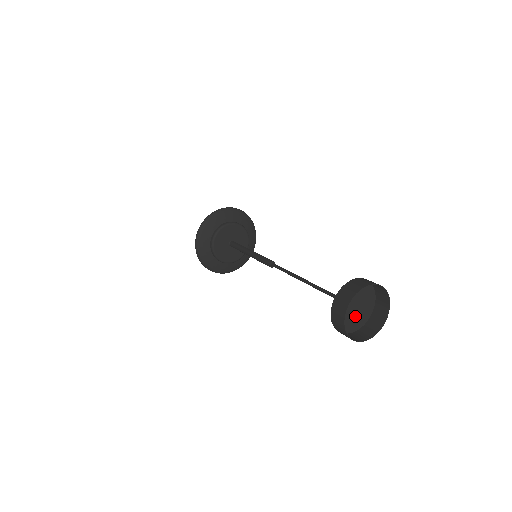
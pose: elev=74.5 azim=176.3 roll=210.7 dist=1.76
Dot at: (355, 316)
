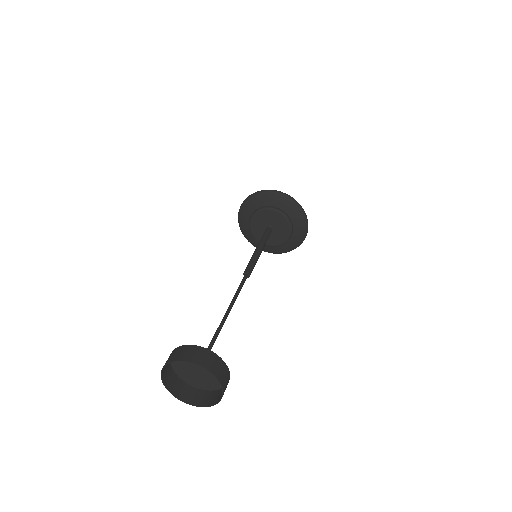
Dot at: (209, 376)
